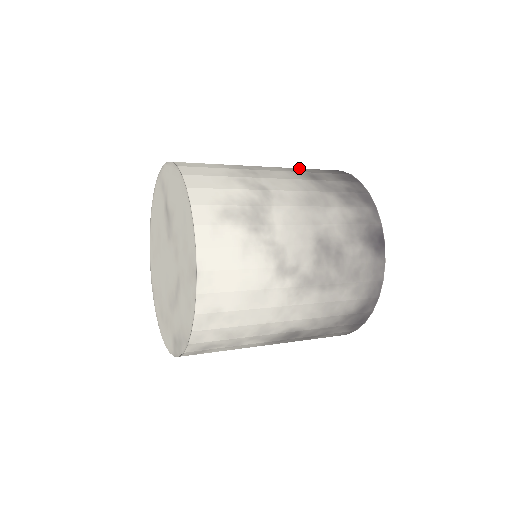
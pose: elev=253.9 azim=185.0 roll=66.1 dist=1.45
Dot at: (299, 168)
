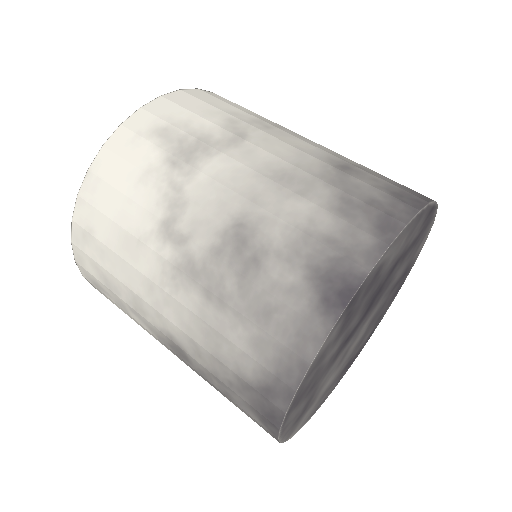
Dot at: occluded
